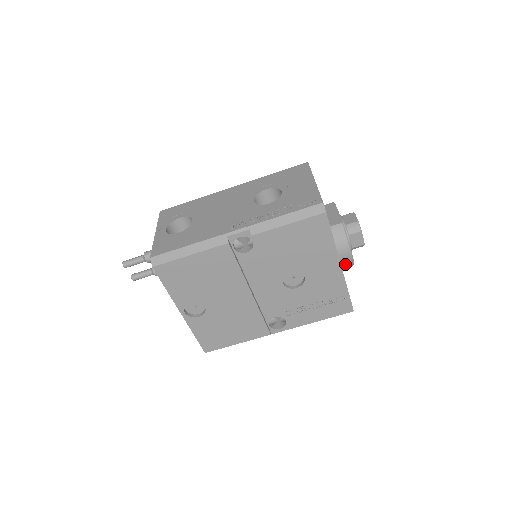
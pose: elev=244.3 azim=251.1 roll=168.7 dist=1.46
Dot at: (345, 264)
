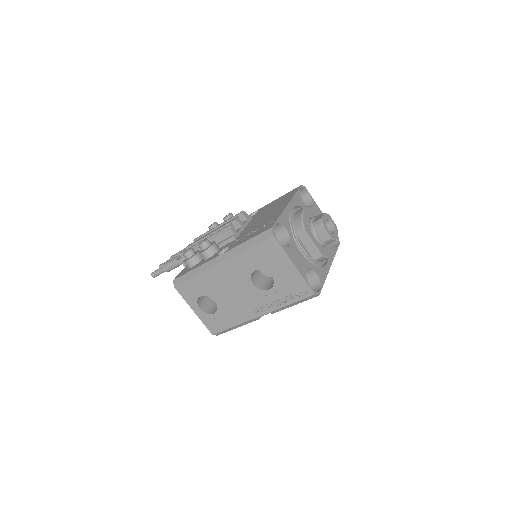
Dot at: occluded
